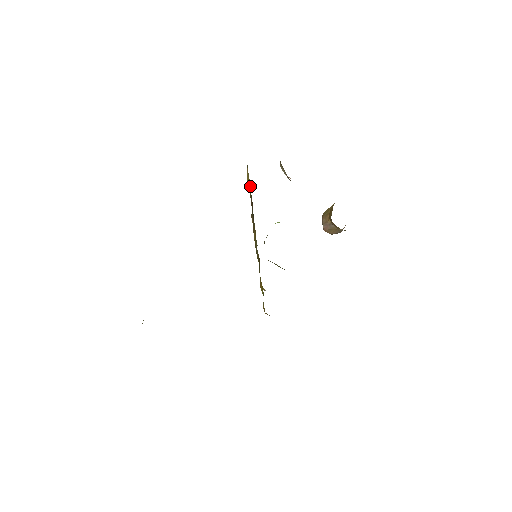
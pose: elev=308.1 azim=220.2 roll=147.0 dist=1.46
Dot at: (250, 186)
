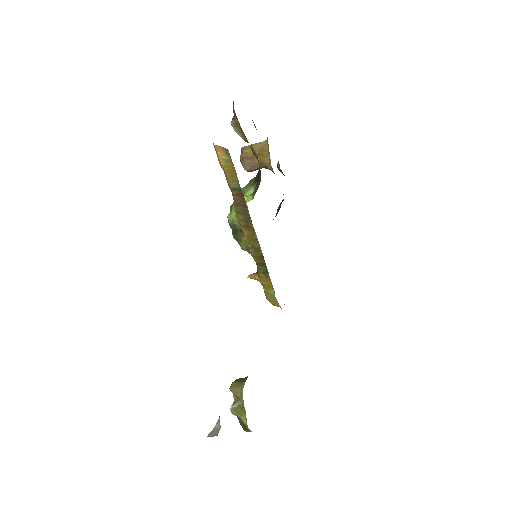
Dot at: (233, 176)
